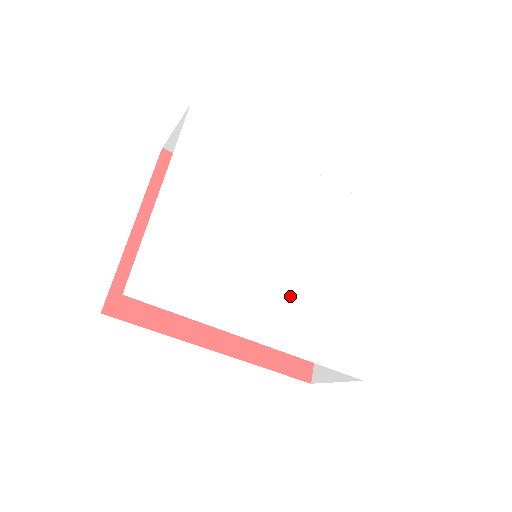
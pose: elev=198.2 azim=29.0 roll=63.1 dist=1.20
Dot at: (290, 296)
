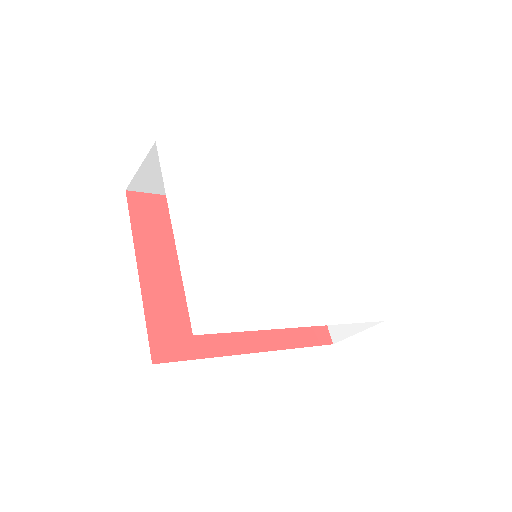
Dot at: (307, 278)
